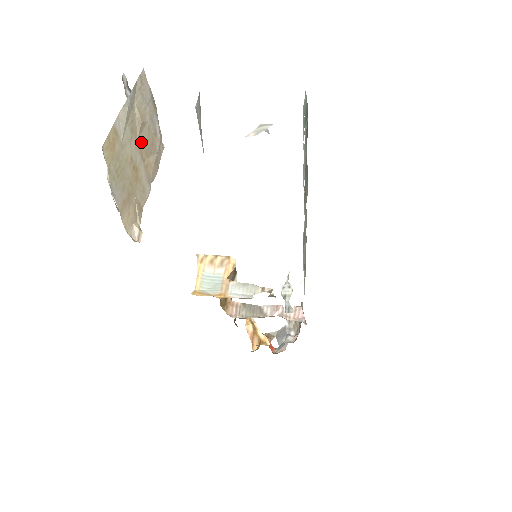
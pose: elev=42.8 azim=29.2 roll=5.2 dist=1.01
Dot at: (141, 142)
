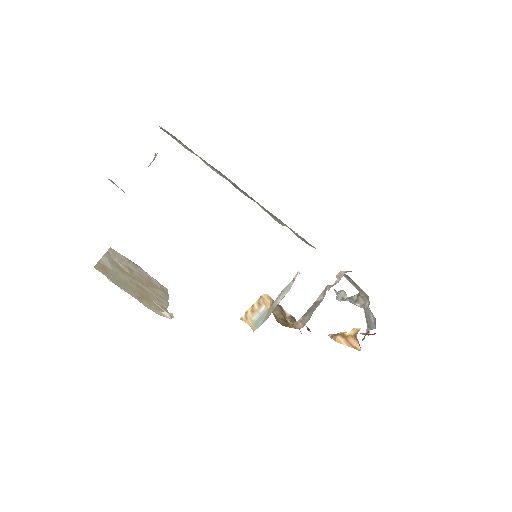
Dot at: (136, 278)
